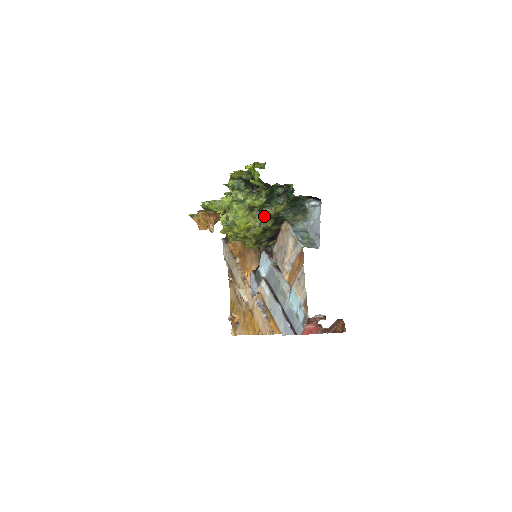
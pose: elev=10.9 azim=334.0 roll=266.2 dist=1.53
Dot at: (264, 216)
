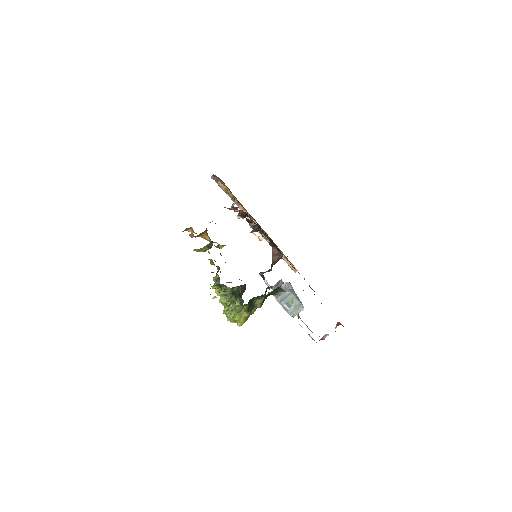
Dot at: occluded
